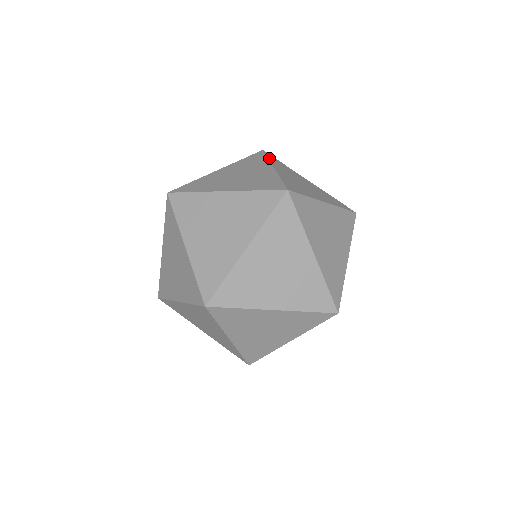
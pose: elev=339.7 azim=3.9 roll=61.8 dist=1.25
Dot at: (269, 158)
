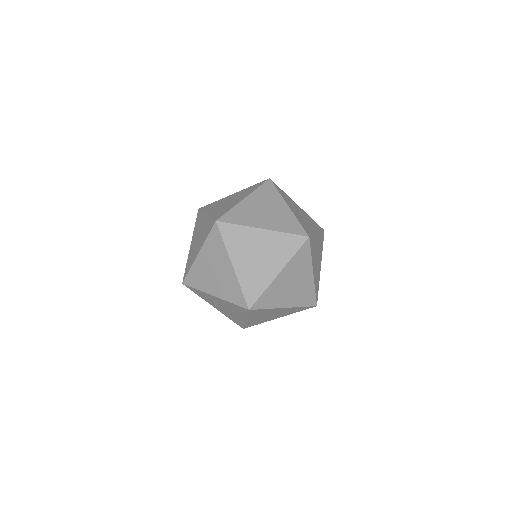
Dot at: (296, 254)
